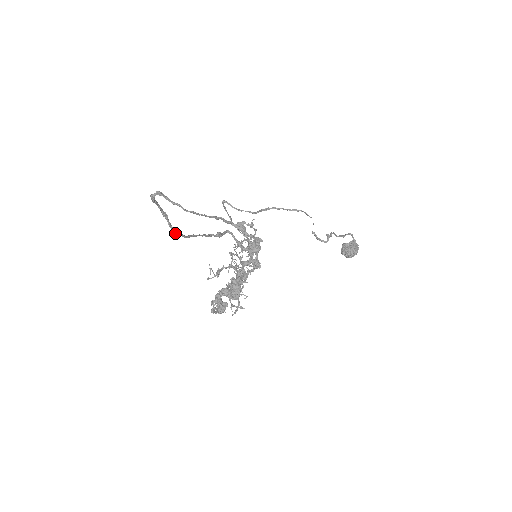
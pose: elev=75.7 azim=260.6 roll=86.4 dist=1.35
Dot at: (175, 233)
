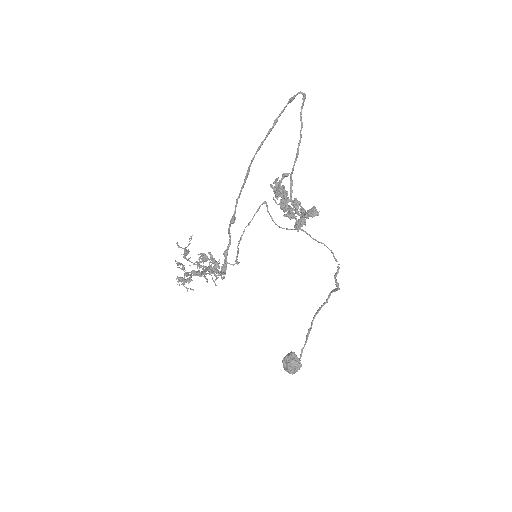
Dot at: (262, 142)
